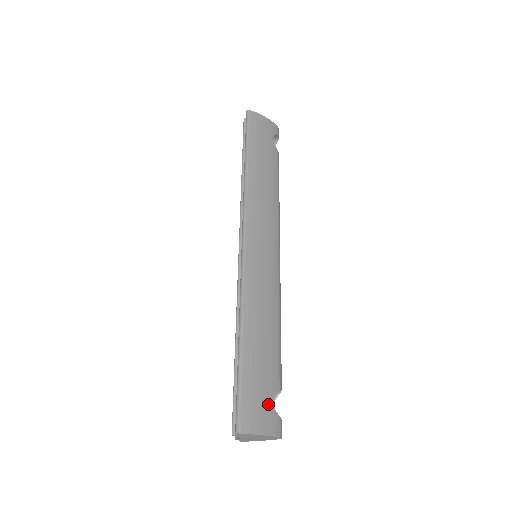
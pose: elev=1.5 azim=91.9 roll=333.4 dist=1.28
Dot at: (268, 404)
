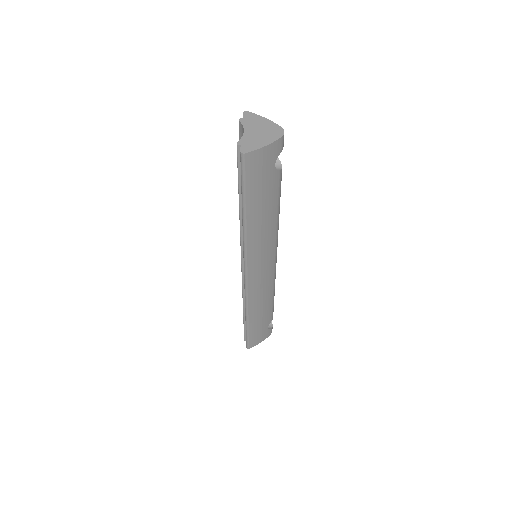
Dot at: (264, 332)
